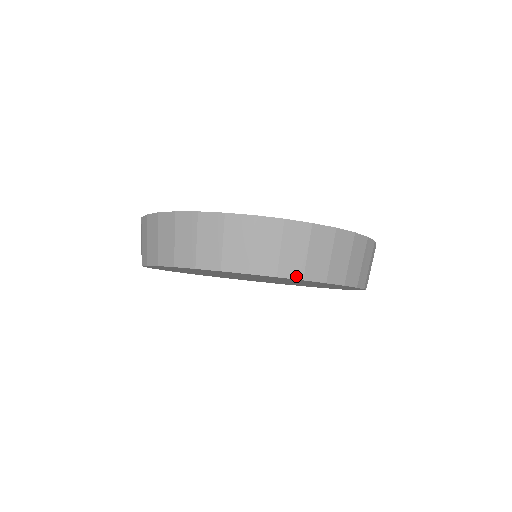
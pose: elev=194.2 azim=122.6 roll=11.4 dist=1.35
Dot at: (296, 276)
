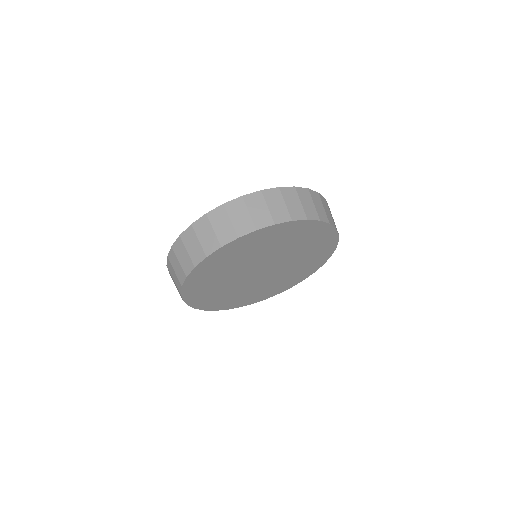
Dot at: (337, 231)
